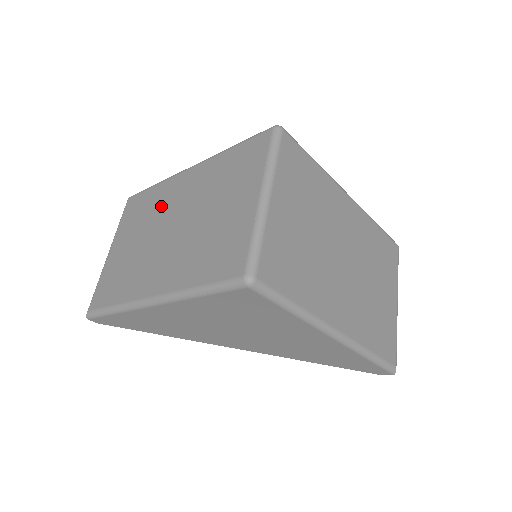
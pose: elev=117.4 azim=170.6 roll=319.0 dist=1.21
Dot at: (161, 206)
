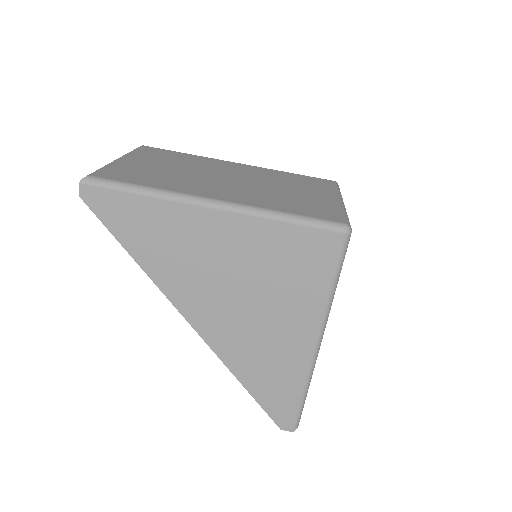
Dot at: (206, 165)
